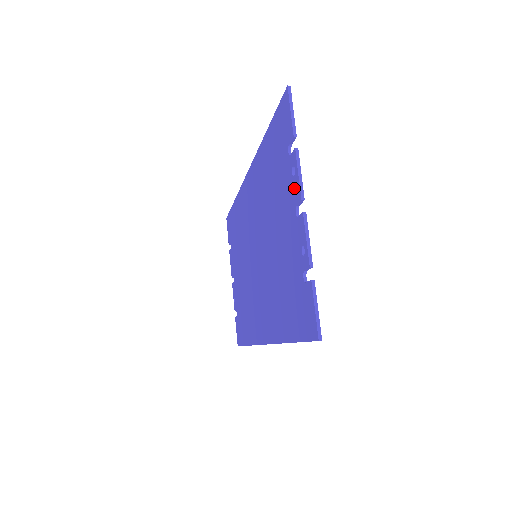
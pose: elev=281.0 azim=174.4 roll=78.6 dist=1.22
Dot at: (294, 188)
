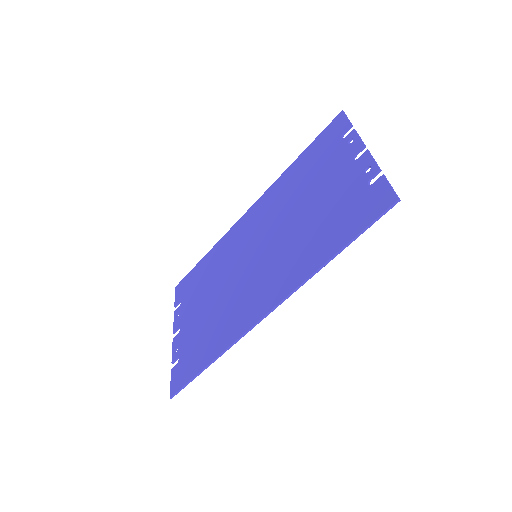
Dot at: (352, 148)
